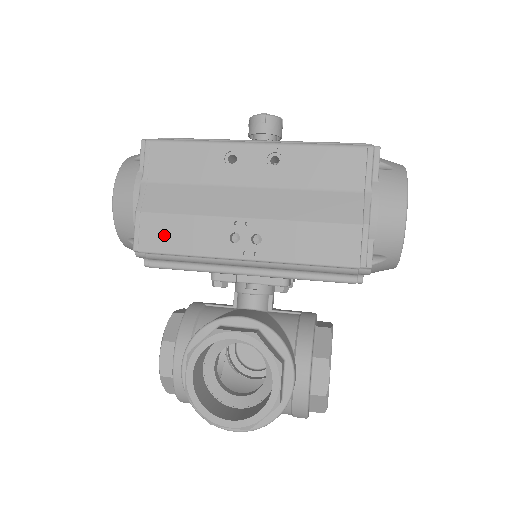
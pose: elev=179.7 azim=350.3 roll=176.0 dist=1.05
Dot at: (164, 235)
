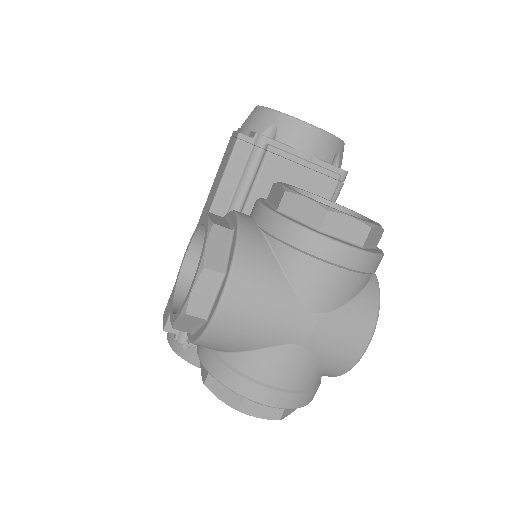
Dot at: occluded
